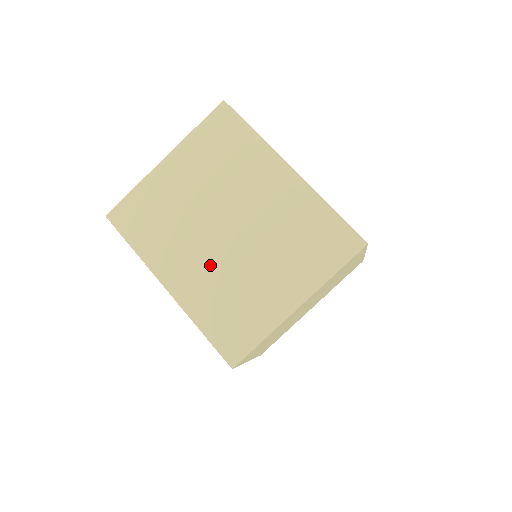
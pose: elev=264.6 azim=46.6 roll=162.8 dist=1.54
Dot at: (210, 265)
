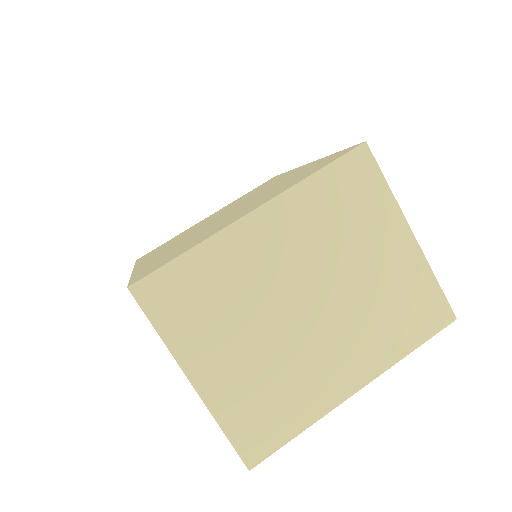
Dot at: occluded
